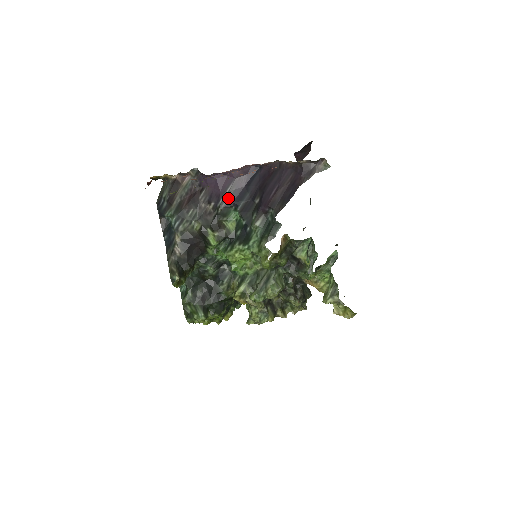
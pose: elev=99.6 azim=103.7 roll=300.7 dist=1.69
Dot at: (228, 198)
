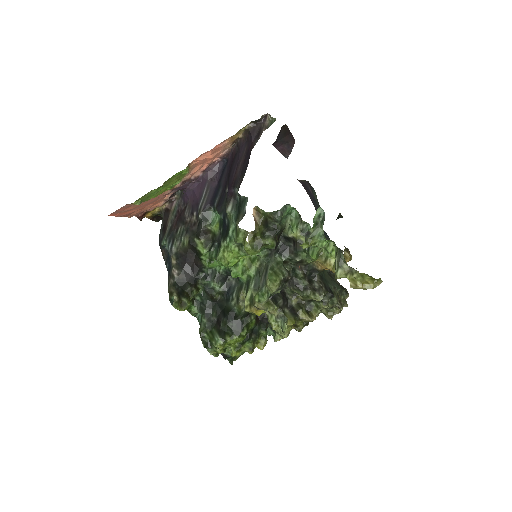
Dot at: (205, 201)
